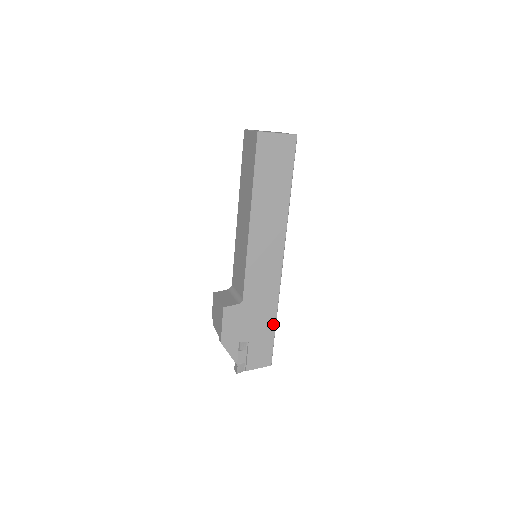
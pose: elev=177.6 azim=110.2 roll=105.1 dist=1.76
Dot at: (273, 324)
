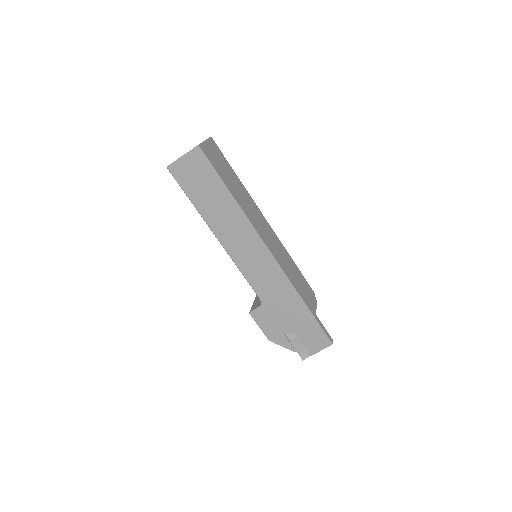
Dot at: (305, 310)
